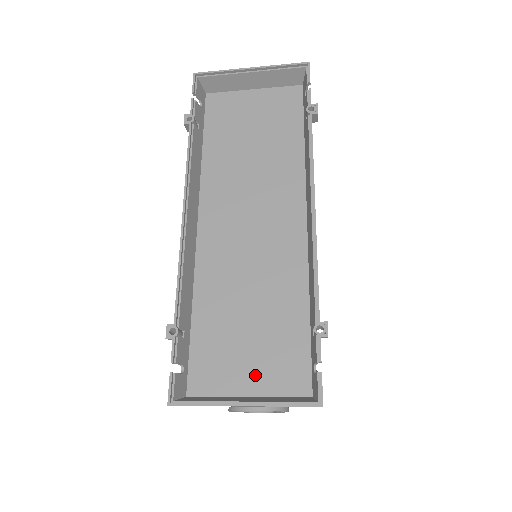
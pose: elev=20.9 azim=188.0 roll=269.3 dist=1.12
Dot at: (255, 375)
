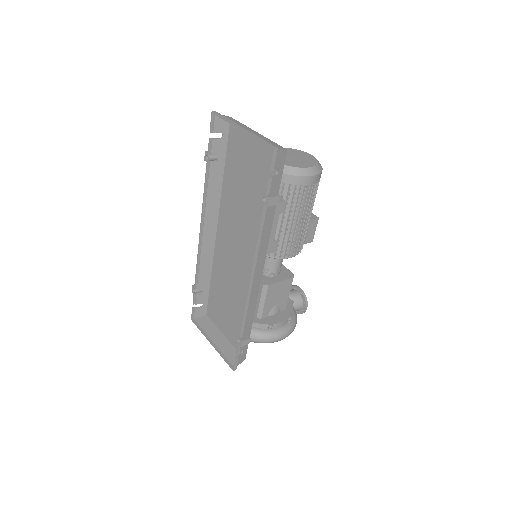
Dot at: (227, 329)
